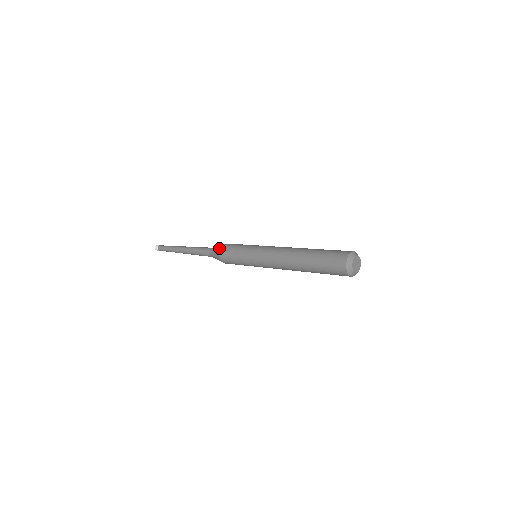
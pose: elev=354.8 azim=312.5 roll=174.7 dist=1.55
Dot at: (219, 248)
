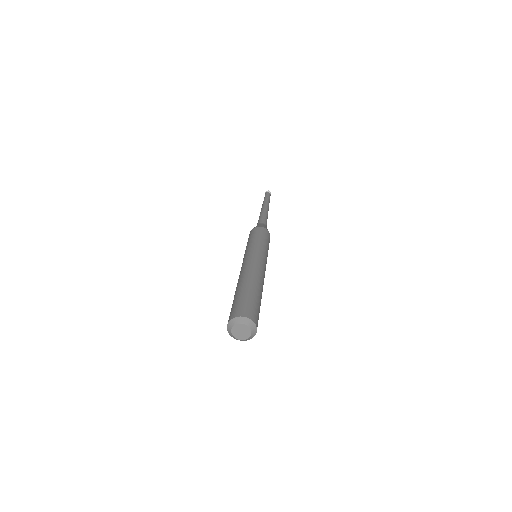
Dot at: (251, 230)
